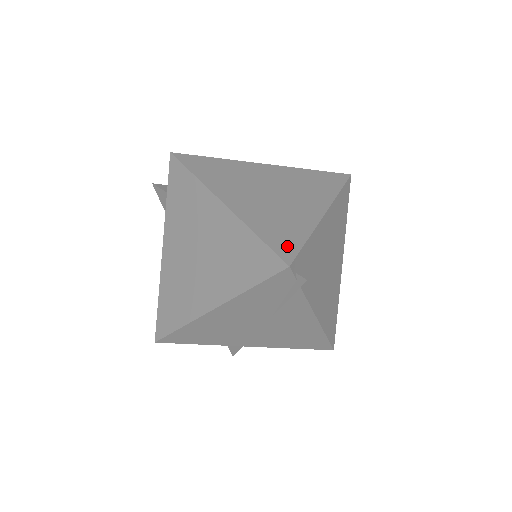
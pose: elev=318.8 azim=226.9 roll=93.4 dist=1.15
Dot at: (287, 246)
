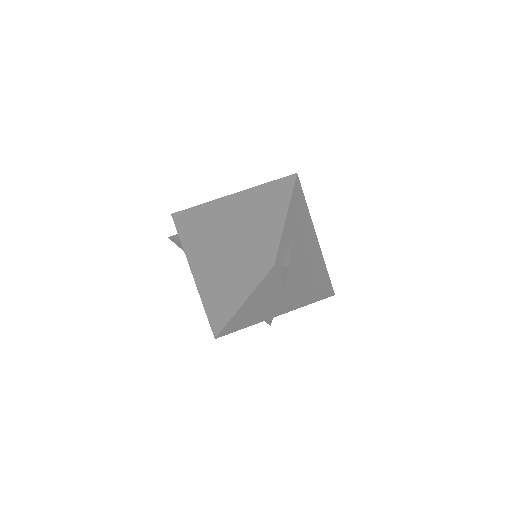
Dot at: (269, 252)
